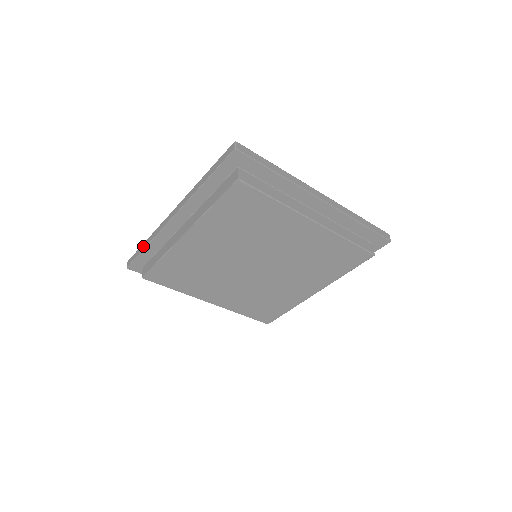
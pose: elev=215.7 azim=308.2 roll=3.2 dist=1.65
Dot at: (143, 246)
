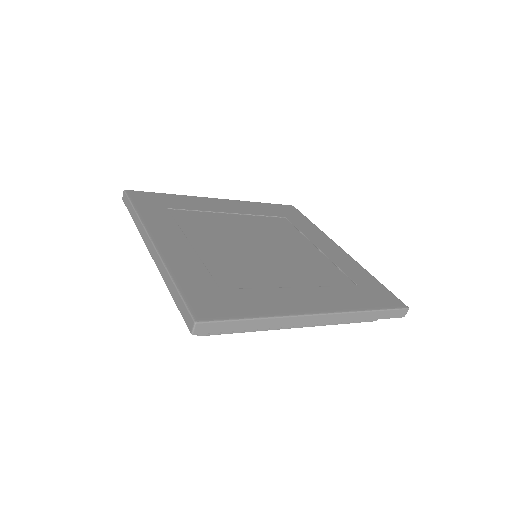
Dot at: (132, 213)
